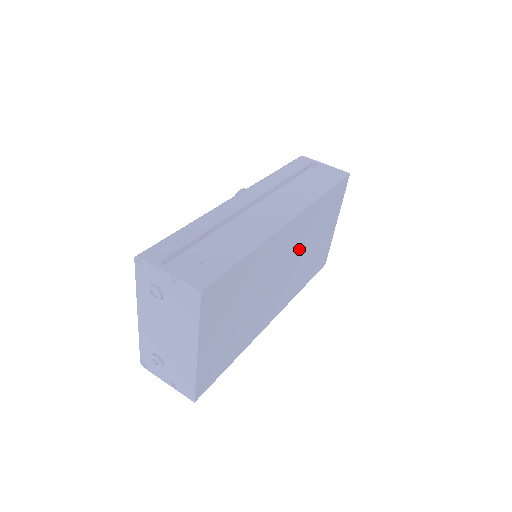
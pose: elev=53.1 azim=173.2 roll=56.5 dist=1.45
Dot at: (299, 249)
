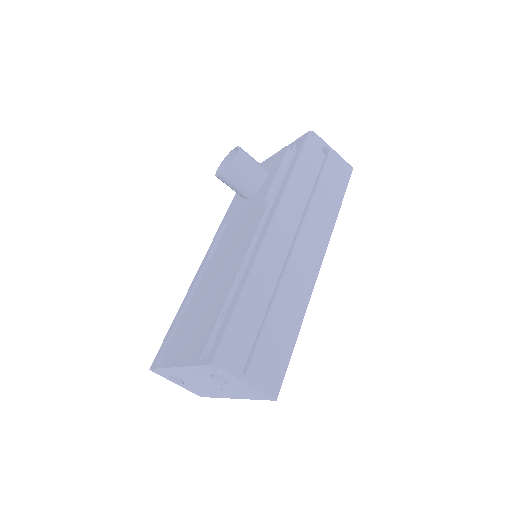
Dot at: occluded
